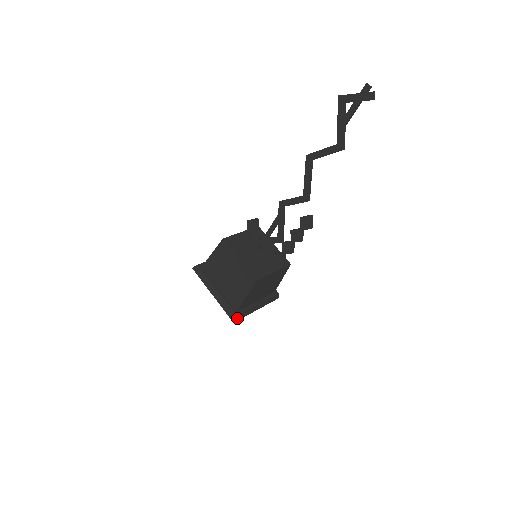
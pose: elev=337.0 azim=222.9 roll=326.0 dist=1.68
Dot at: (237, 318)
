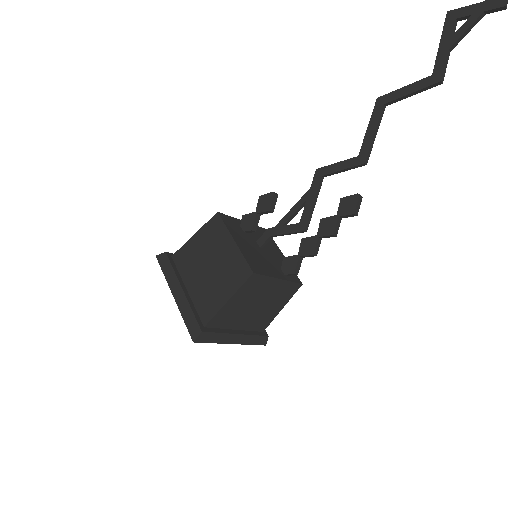
Dot at: (201, 337)
